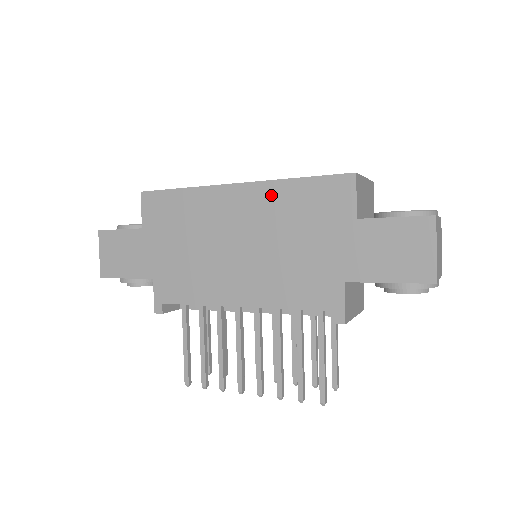
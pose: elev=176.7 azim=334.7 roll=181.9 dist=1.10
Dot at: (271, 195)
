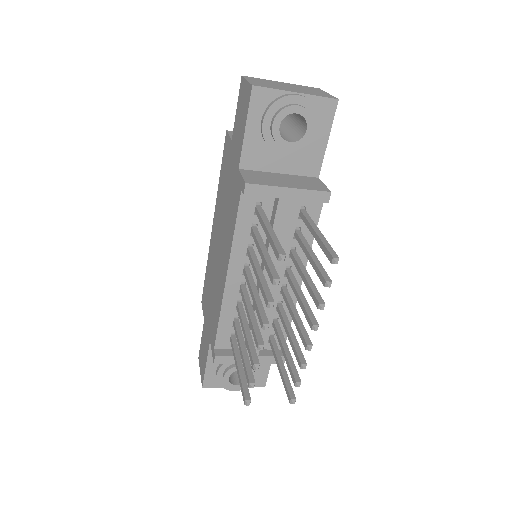
Dot at: (218, 202)
